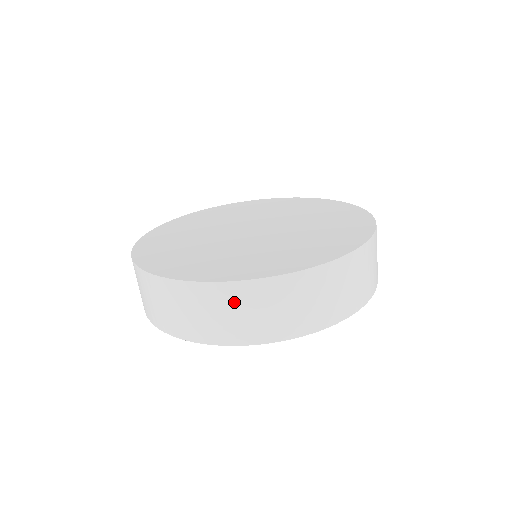
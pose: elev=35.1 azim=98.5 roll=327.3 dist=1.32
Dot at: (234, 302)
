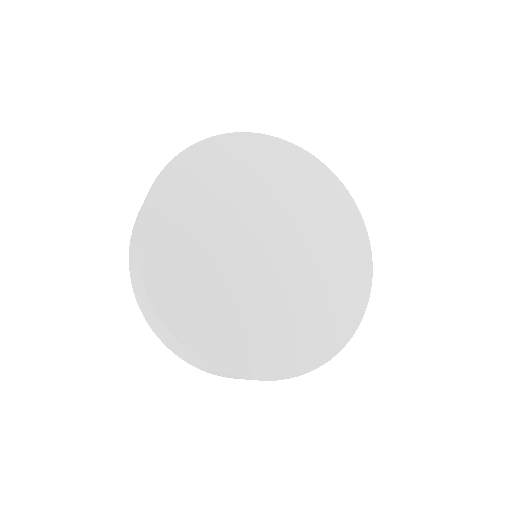
Dot at: occluded
